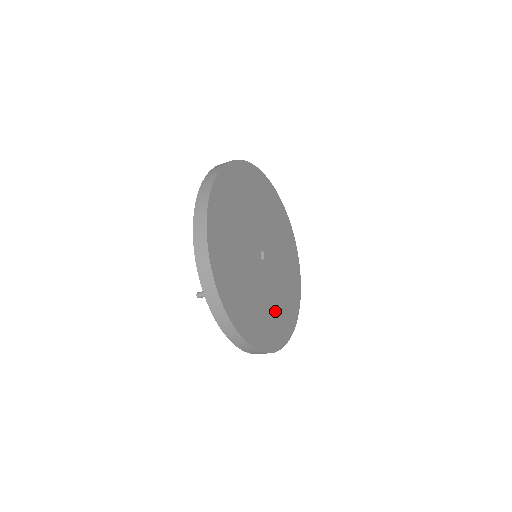
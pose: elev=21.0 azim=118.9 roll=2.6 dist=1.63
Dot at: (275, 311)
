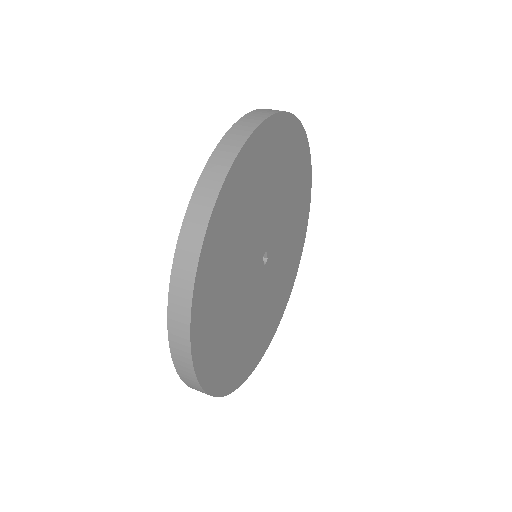
Dot at: (284, 275)
